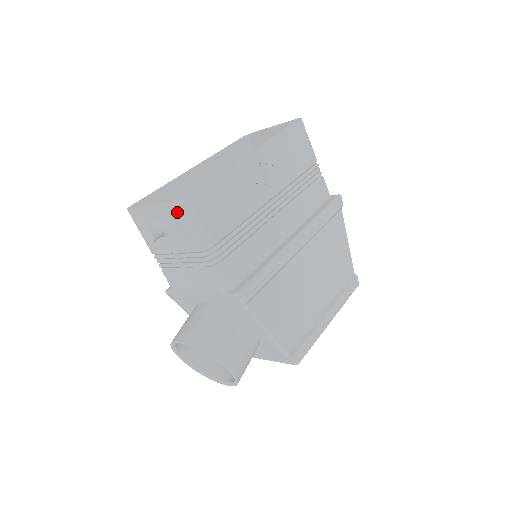
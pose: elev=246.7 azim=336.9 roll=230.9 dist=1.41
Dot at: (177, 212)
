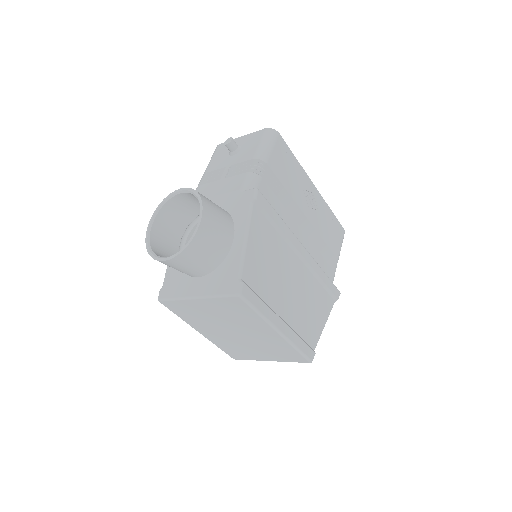
Dot at: (263, 134)
